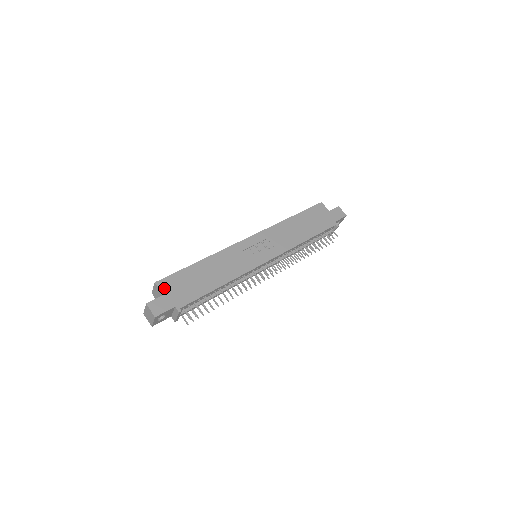
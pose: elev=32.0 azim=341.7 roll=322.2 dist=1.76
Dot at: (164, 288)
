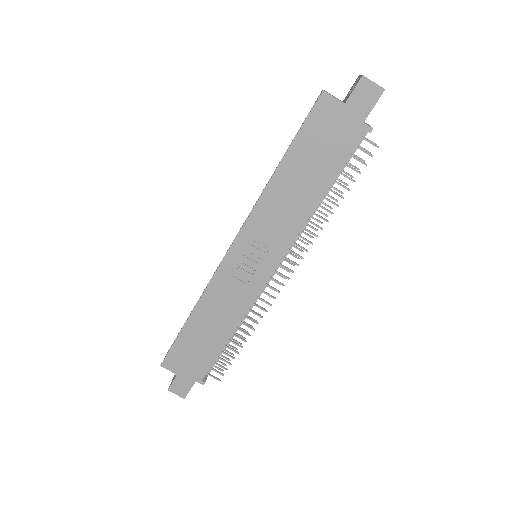
Dot at: (173, 367)
